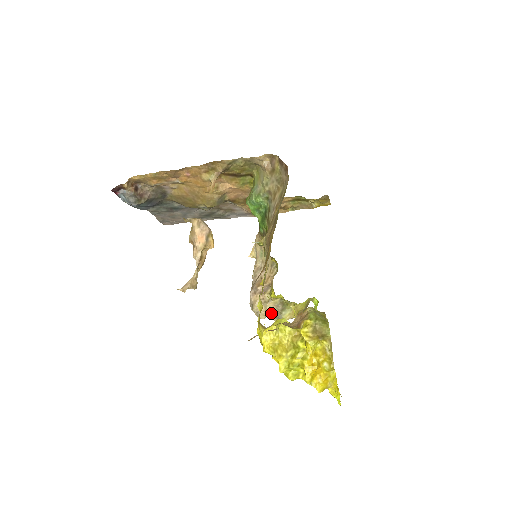
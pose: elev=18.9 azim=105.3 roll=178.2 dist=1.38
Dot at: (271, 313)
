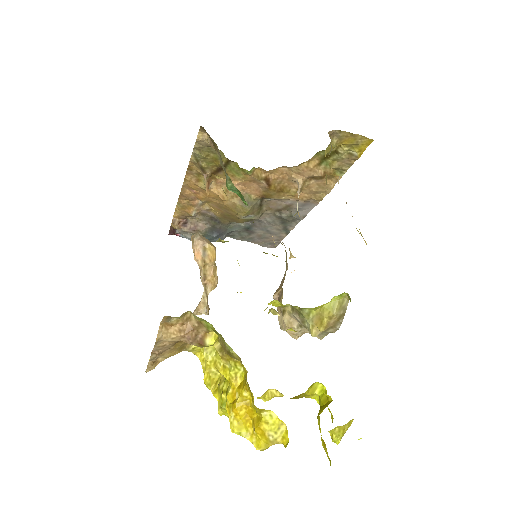
Dot at: occluded
